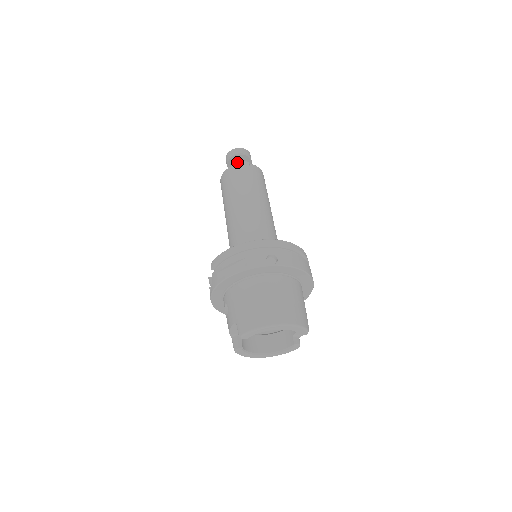
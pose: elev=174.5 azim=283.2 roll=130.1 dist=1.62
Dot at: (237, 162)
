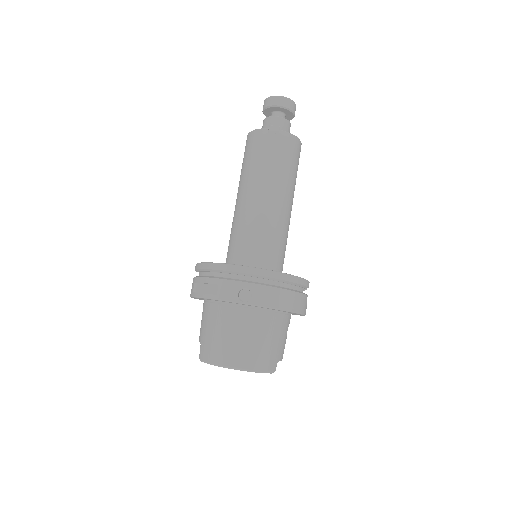
Dot at: (270, 118)
